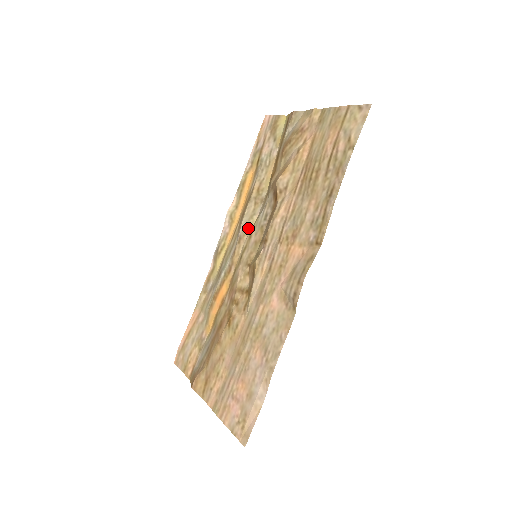
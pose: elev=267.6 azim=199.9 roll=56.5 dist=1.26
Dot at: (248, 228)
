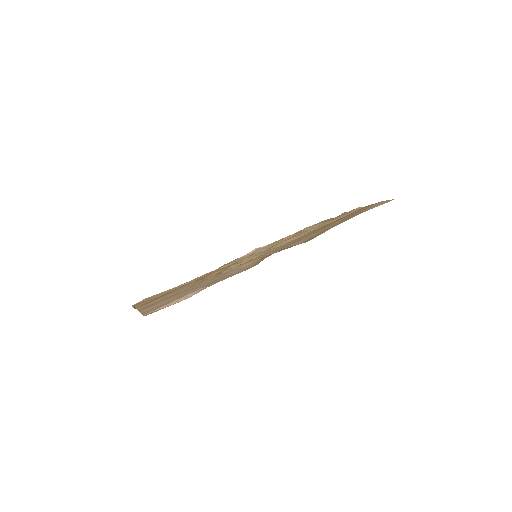
Dot at: occluded
